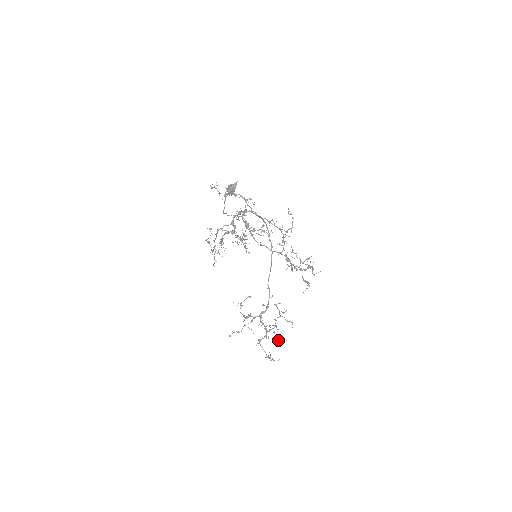
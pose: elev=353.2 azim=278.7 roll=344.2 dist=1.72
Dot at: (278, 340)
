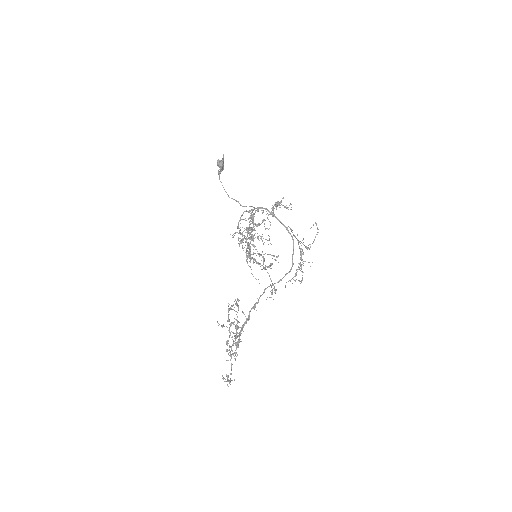
Dot at: (233, 355)
